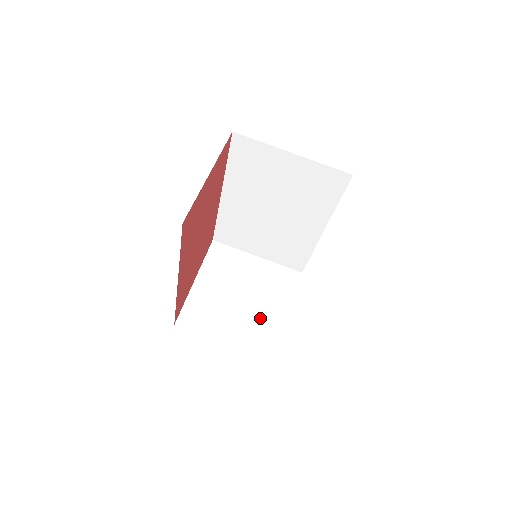
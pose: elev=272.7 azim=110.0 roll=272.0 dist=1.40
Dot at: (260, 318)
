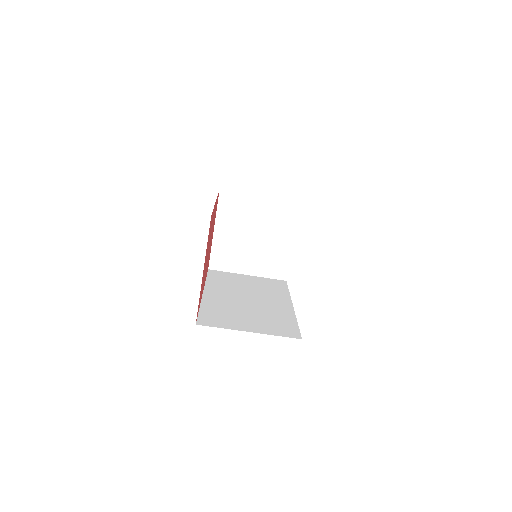
Dot at: (271, 251)
